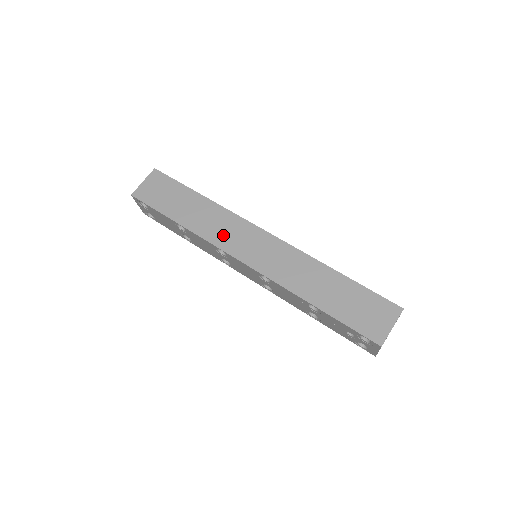
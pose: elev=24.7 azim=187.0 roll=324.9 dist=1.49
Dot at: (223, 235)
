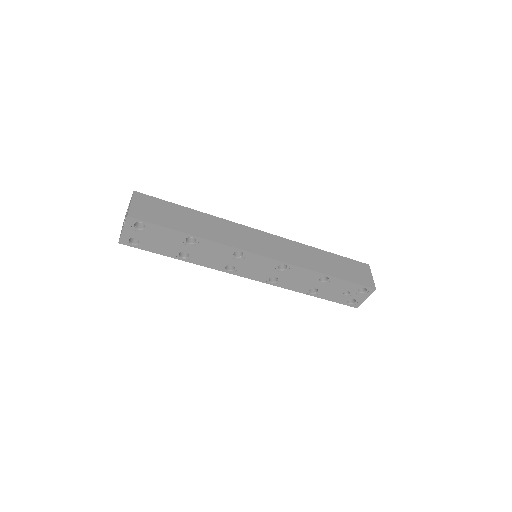
Dot at: (236, 239)
